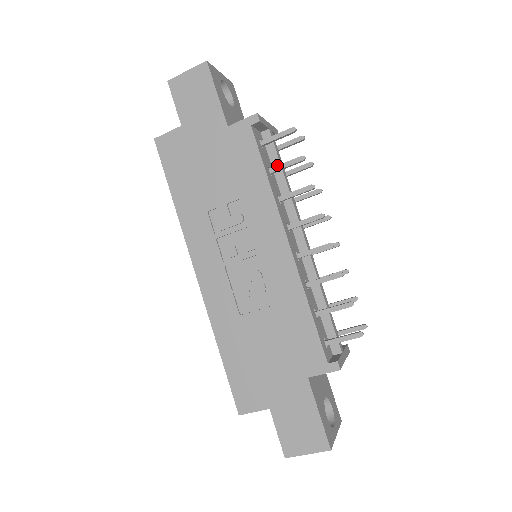
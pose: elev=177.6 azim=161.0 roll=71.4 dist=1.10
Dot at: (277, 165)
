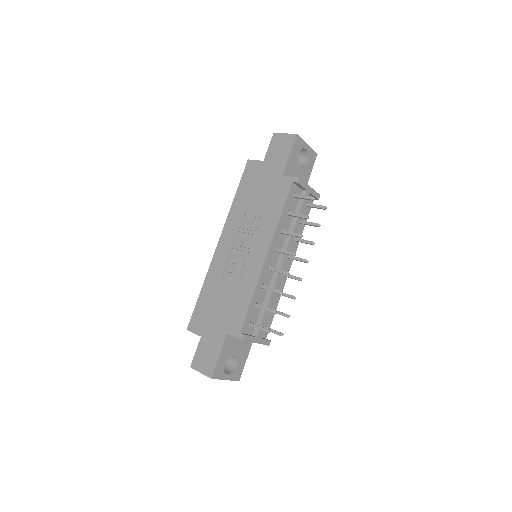
Dot at: occluded
